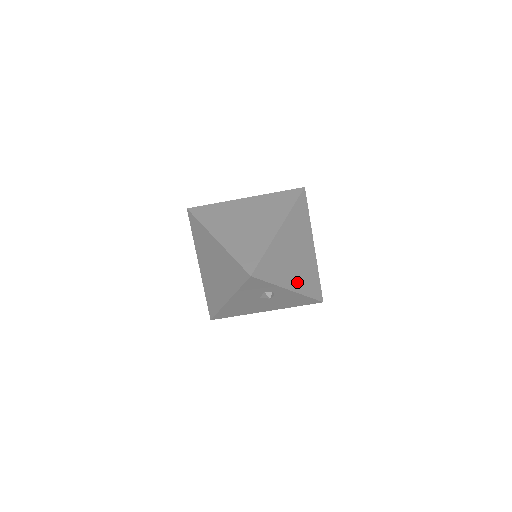
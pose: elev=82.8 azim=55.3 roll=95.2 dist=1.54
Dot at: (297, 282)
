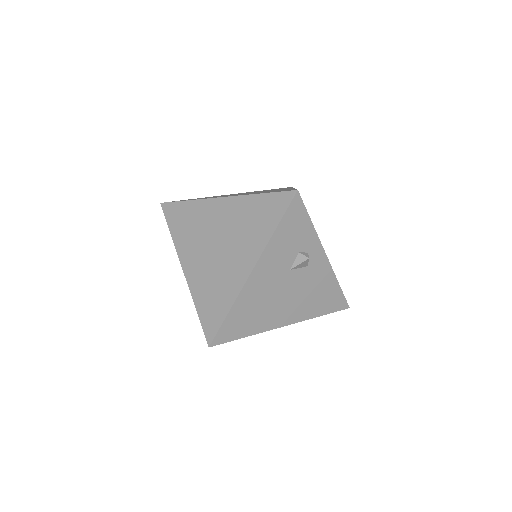
Dot at: occluded
